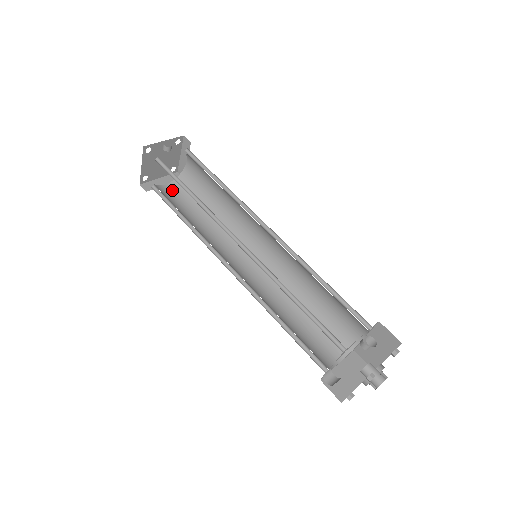
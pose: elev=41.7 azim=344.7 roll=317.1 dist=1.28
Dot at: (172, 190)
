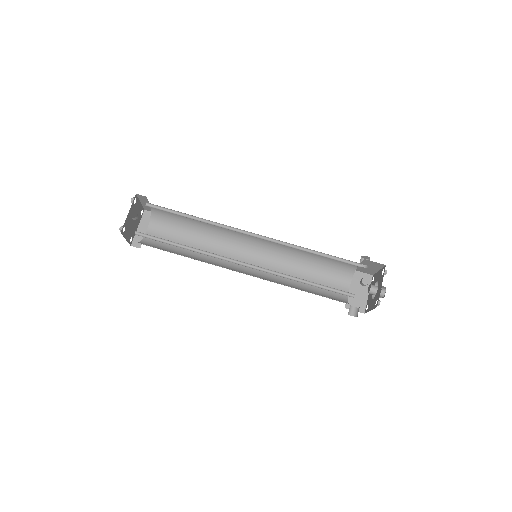
Dot at: (155, 232)
